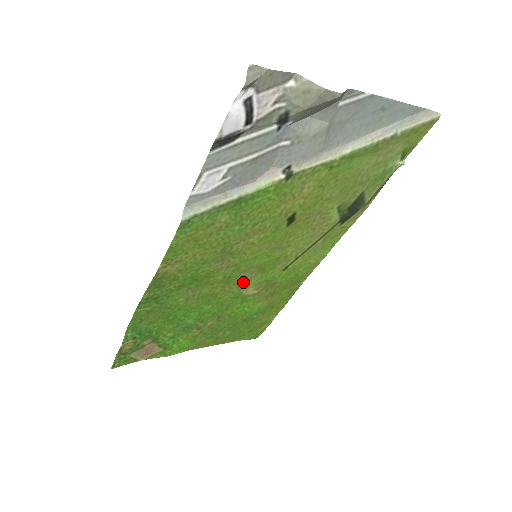
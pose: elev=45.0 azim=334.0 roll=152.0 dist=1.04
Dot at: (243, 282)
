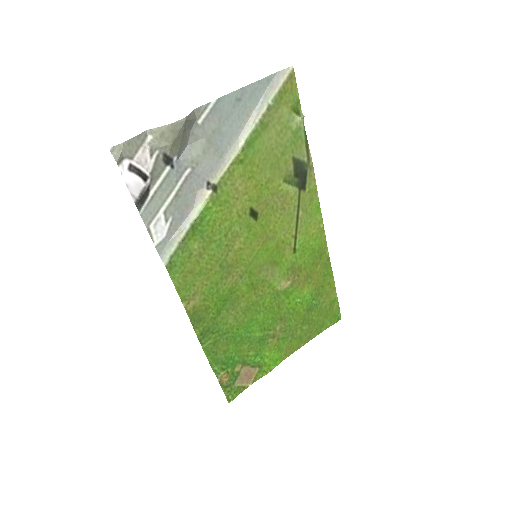
Dot at: (269, 281)
